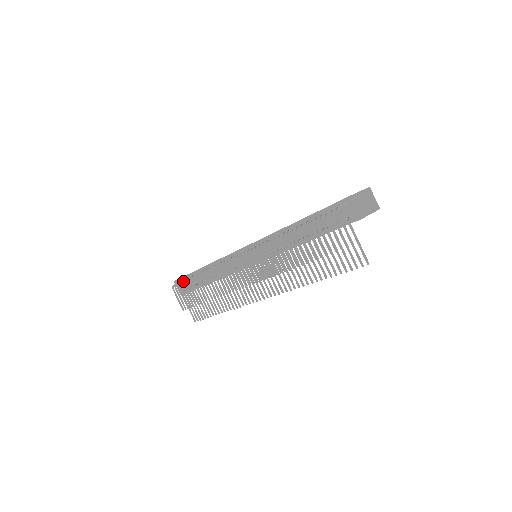
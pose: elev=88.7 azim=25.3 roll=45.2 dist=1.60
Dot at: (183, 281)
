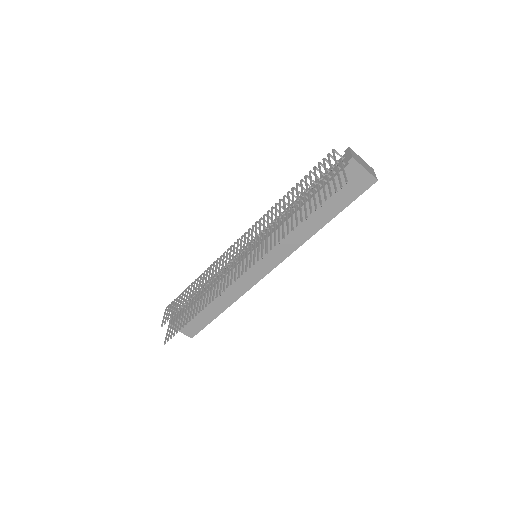
Dot at: occluded
